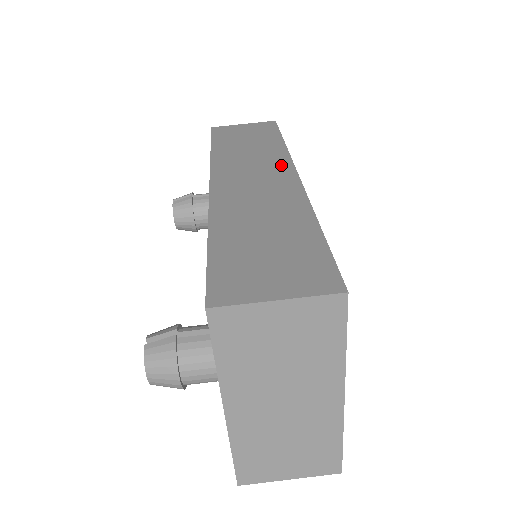
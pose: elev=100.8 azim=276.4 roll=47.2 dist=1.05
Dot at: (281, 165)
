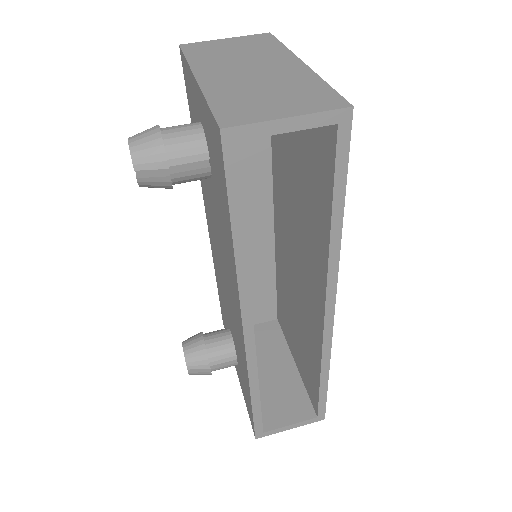
Dot at: occluded
